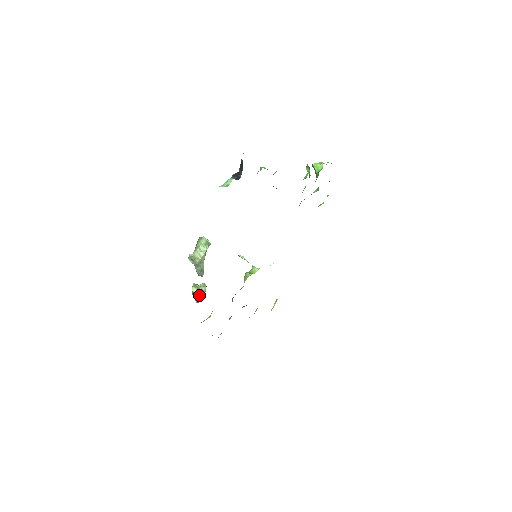
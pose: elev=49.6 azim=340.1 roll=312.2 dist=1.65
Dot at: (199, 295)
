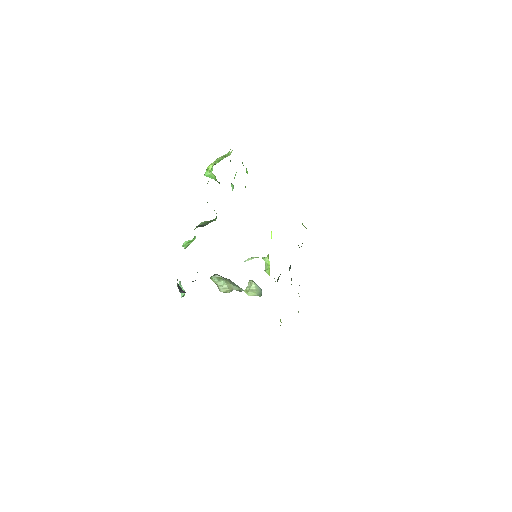
Dot at: (256, 293)
